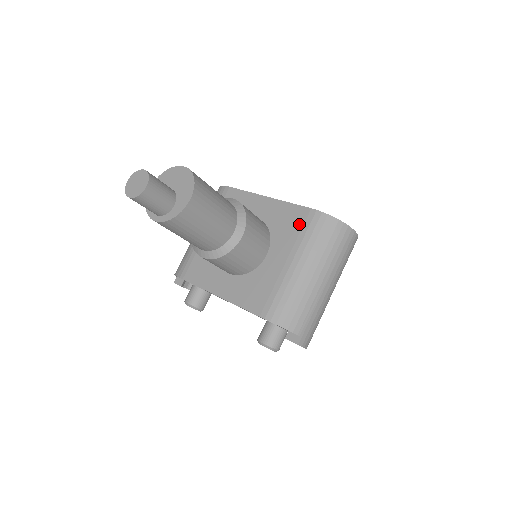
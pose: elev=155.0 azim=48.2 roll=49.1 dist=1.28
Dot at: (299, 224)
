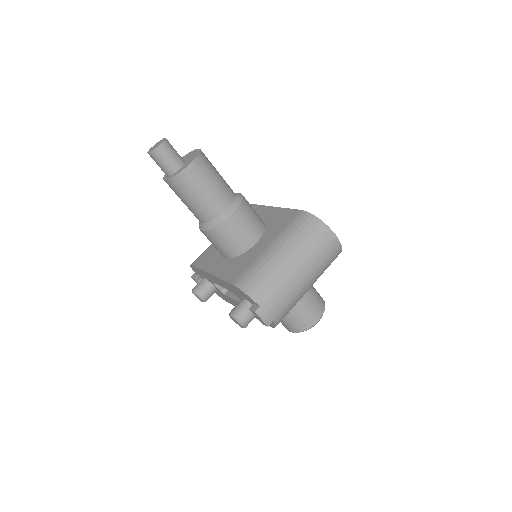
Dot at: (288, 221)
